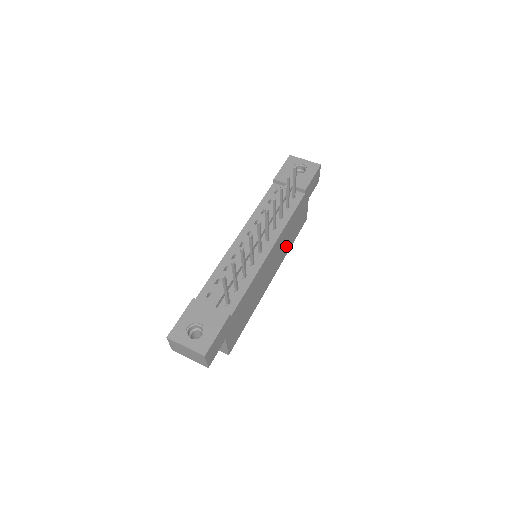
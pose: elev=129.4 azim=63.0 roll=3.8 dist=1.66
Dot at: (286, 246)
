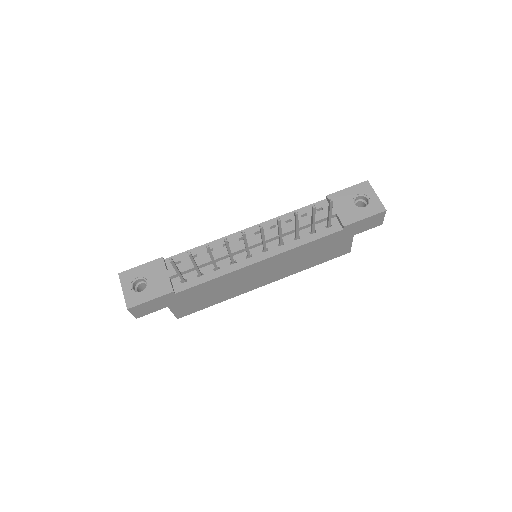
Dot at: (298, 265)
